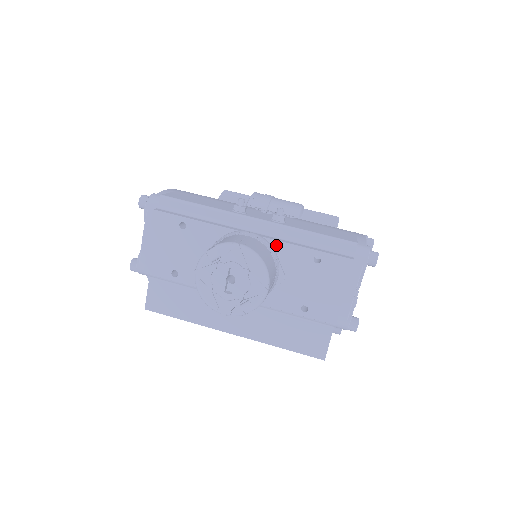
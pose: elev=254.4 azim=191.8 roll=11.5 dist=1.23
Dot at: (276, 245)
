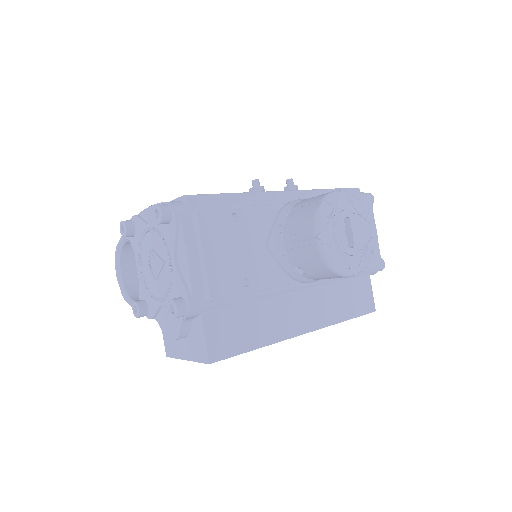
Dot at: occluded
